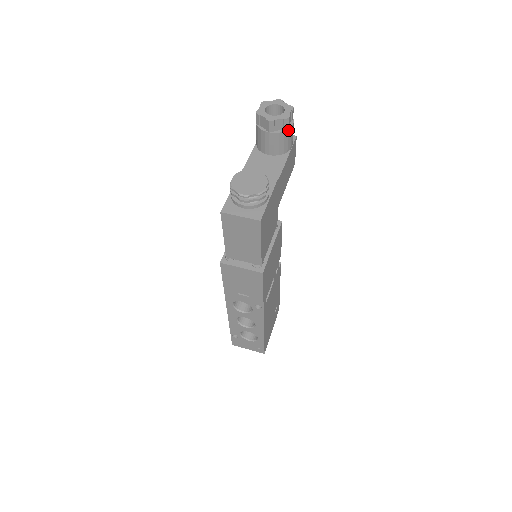
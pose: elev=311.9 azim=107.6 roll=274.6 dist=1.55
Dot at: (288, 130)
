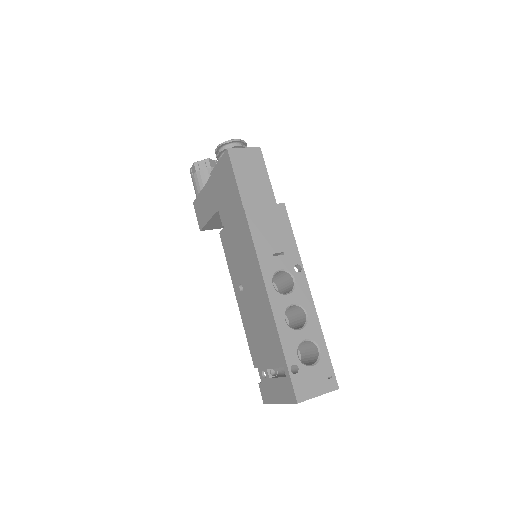
Dot at: occluded
